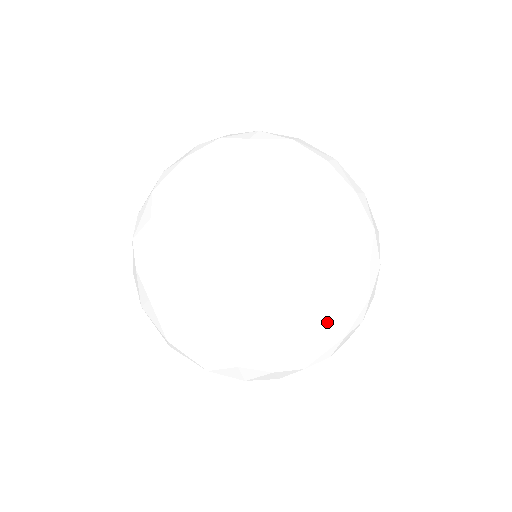
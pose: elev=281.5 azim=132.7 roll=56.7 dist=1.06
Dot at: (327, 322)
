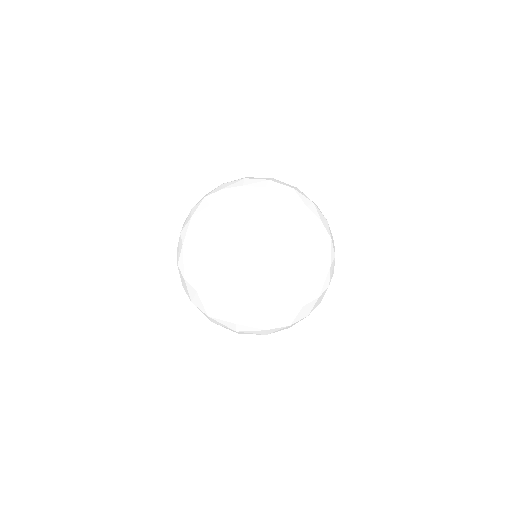
Dot at: (316, 260)
